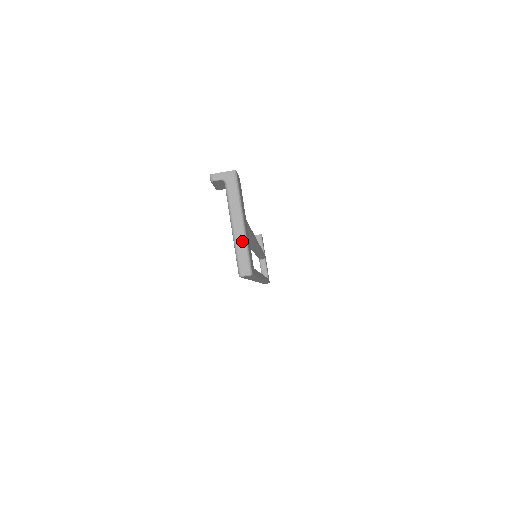
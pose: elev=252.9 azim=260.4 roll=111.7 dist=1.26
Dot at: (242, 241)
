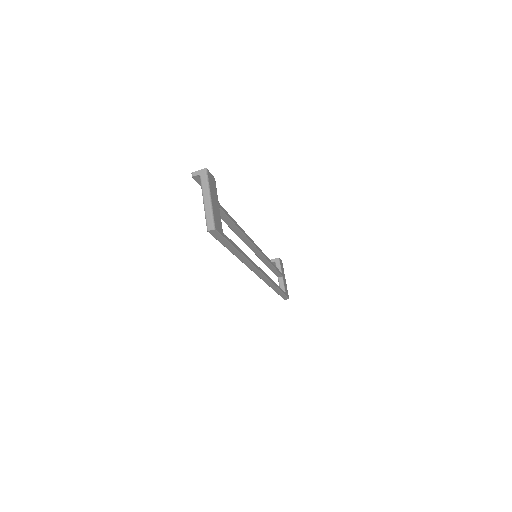
Dot at: (209, 209)
